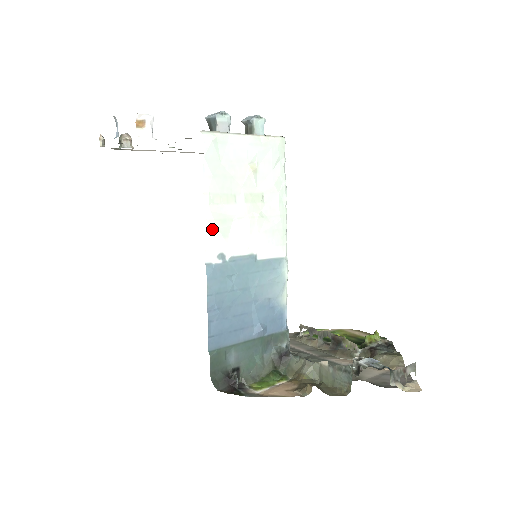
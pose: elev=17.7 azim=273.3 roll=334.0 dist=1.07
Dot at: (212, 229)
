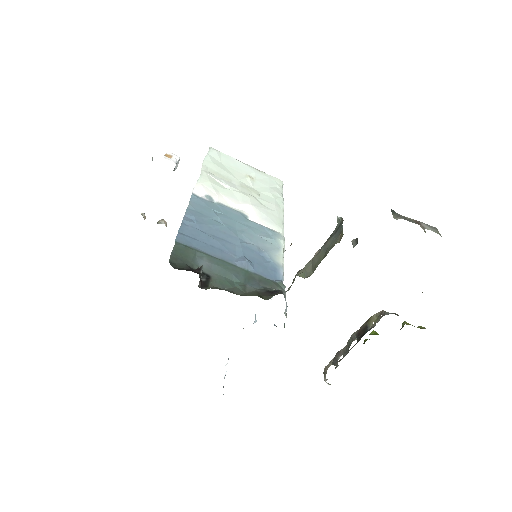
Dot at: (204, 180)
